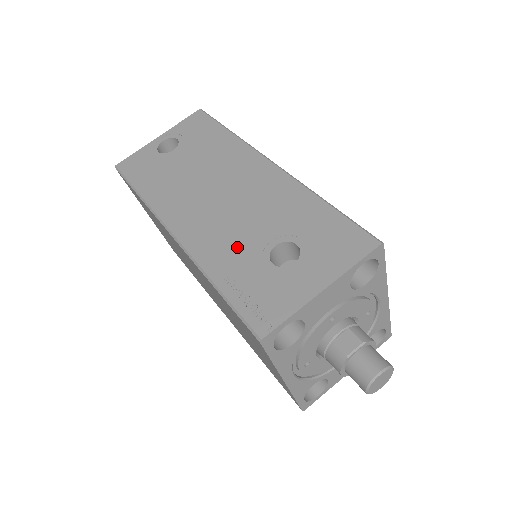
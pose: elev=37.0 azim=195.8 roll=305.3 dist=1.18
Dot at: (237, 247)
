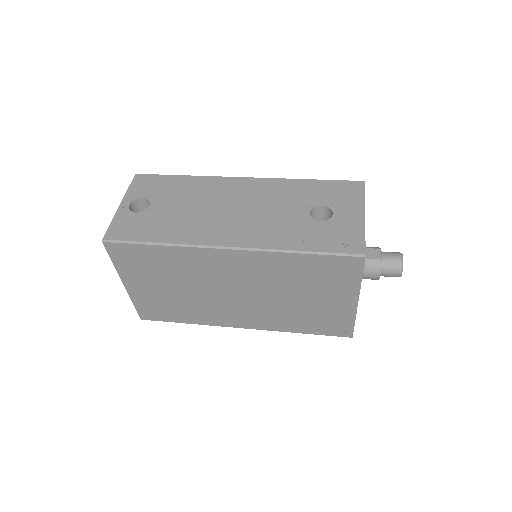
Dot at: (287, 227)
